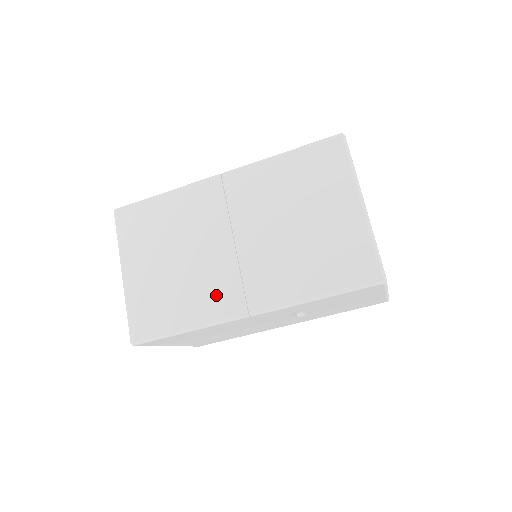
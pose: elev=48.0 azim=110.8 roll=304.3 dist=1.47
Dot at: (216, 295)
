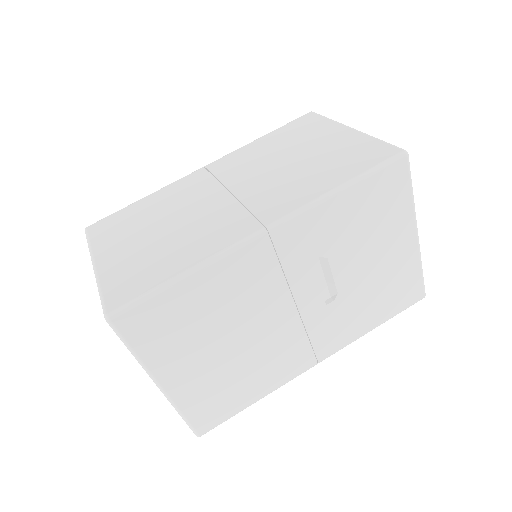
Dot at: (219, 231)
